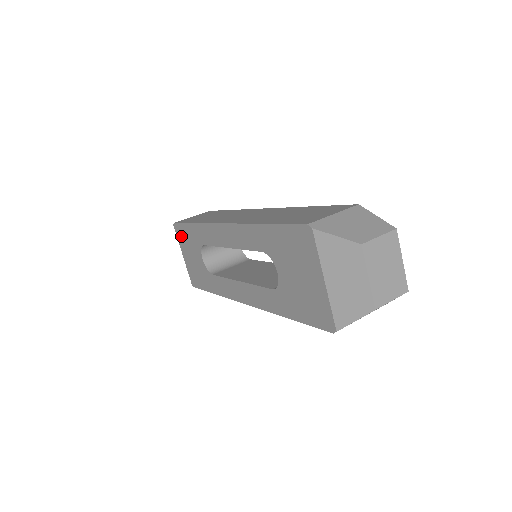
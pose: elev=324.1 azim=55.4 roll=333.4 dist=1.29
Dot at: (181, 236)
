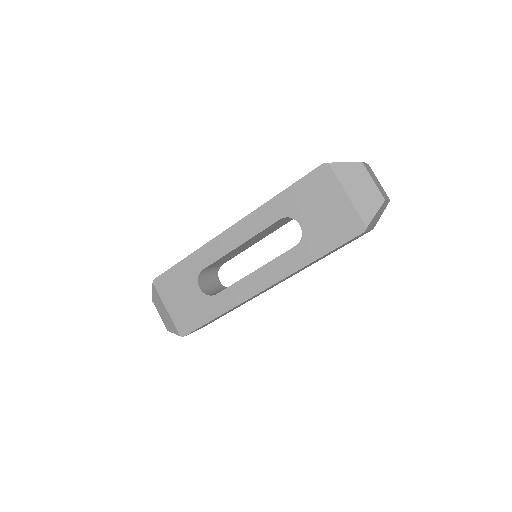
Dot at: (165, 286)
